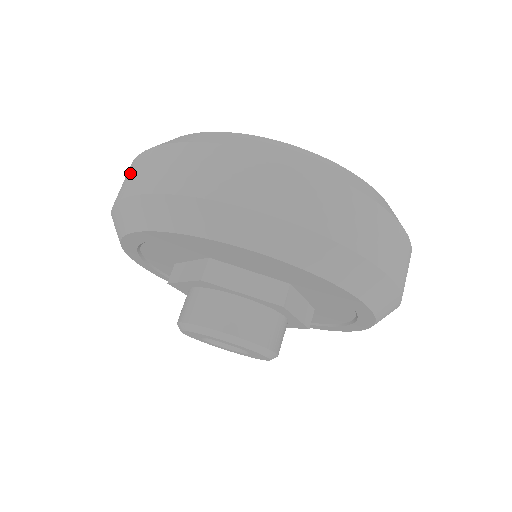
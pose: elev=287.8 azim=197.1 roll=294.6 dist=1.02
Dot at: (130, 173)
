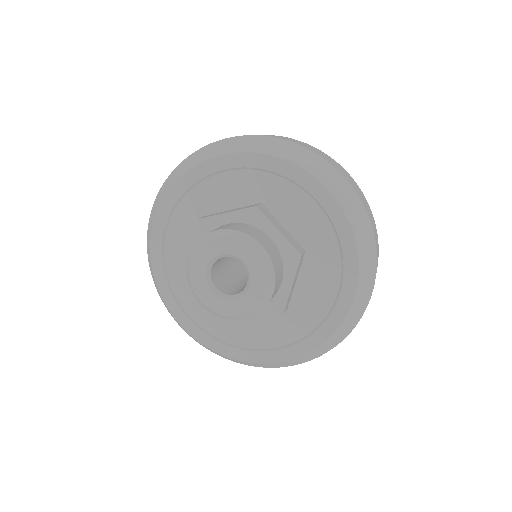
Dot at: occluded
